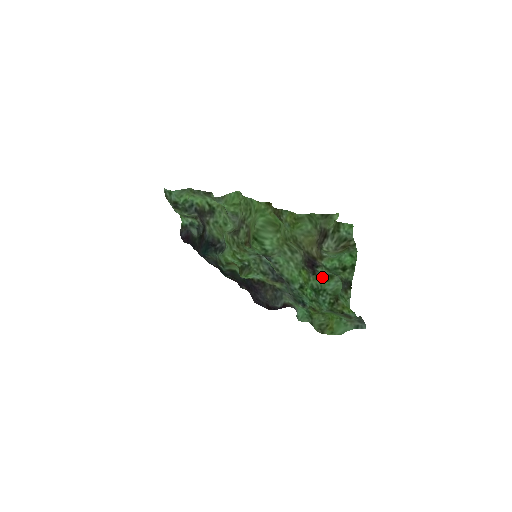
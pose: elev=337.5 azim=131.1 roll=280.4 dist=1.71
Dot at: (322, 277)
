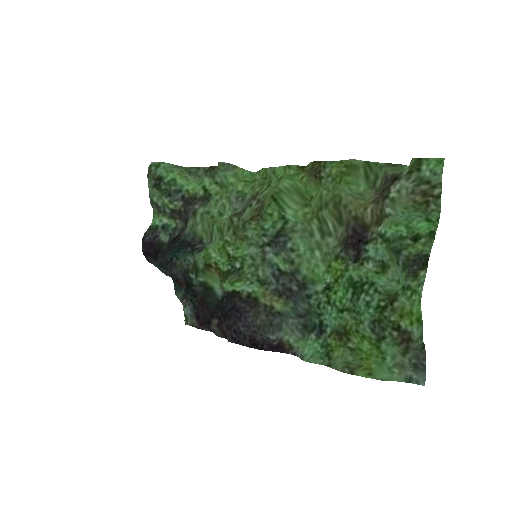
Dot at: (369, 266)
